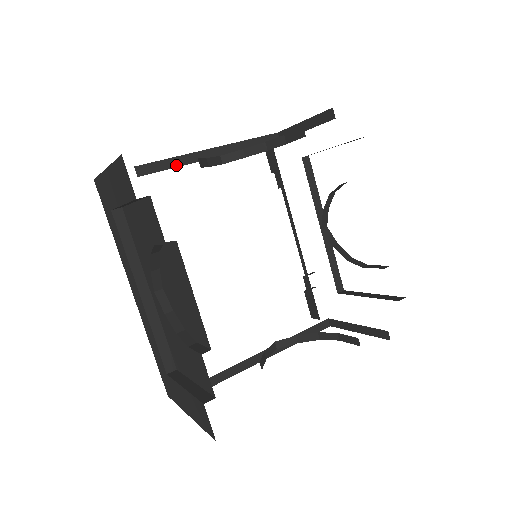
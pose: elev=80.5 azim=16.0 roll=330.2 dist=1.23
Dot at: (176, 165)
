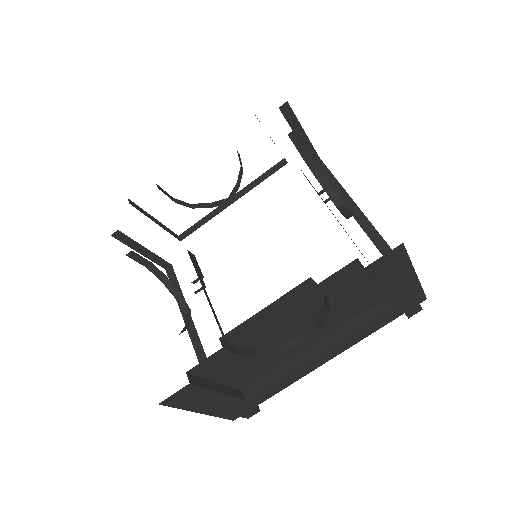
Dot at: (205, 222)
